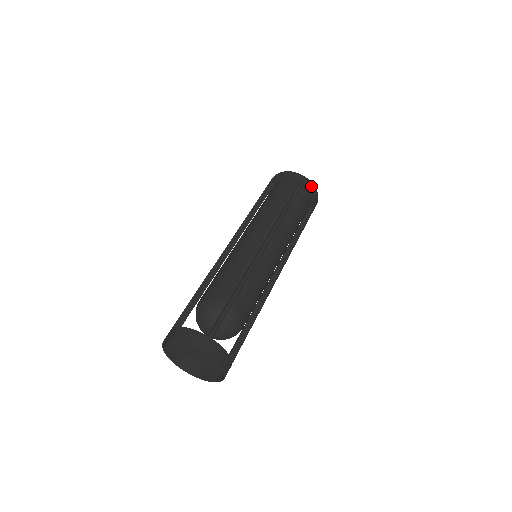
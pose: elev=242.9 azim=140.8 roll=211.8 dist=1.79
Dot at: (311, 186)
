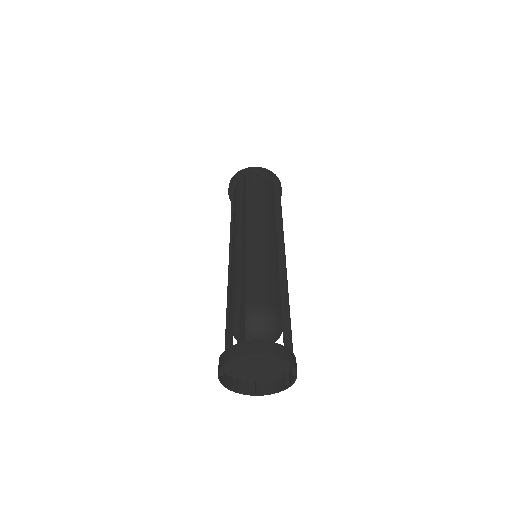
Dot at: (252, 170)
